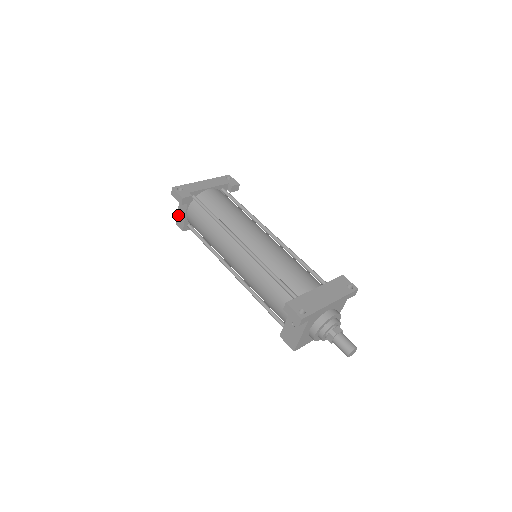
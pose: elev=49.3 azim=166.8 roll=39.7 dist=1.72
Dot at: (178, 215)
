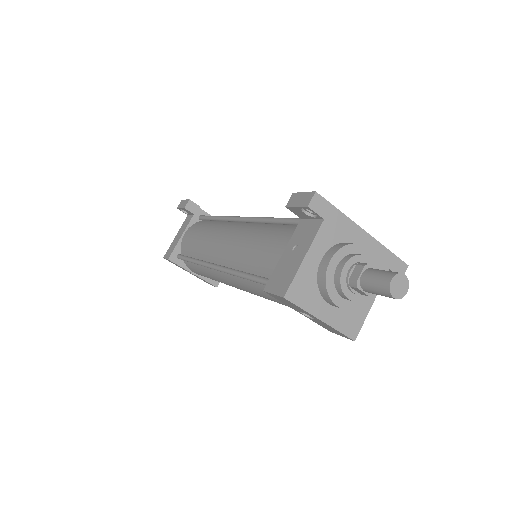
Dot at: (172, 244)
